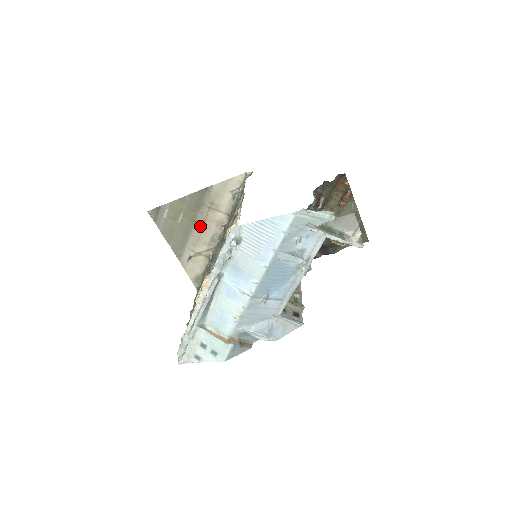
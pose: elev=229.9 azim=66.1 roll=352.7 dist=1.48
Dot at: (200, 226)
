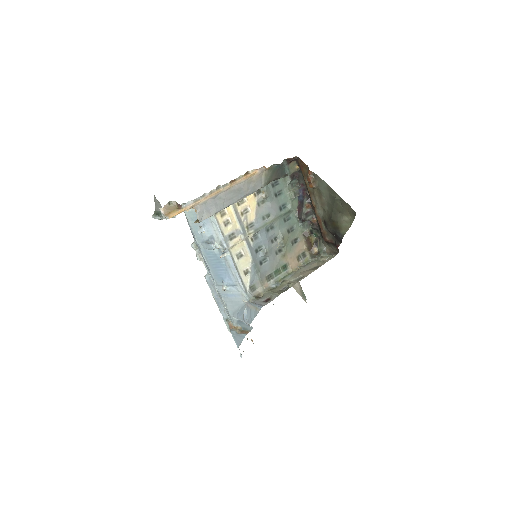
Dot at: occluded
